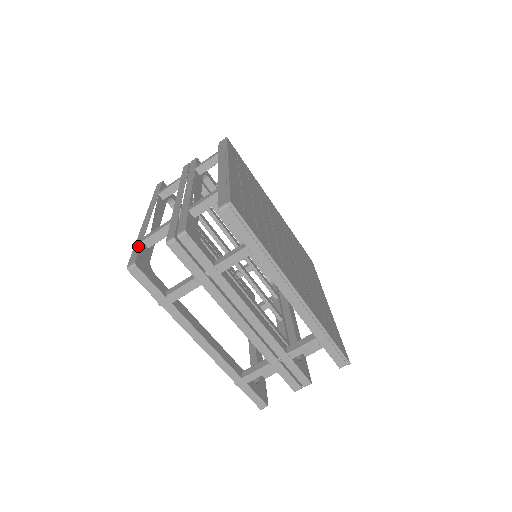
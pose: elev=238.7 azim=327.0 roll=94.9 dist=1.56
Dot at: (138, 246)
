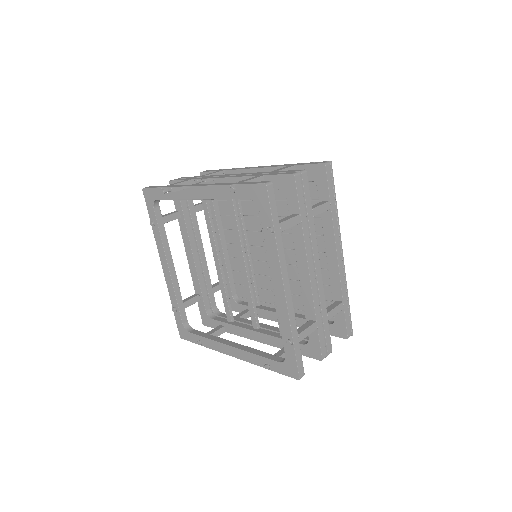
Dot at: (245, 182)
